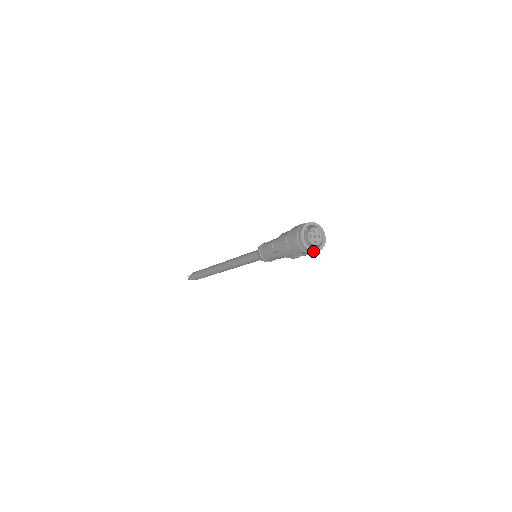
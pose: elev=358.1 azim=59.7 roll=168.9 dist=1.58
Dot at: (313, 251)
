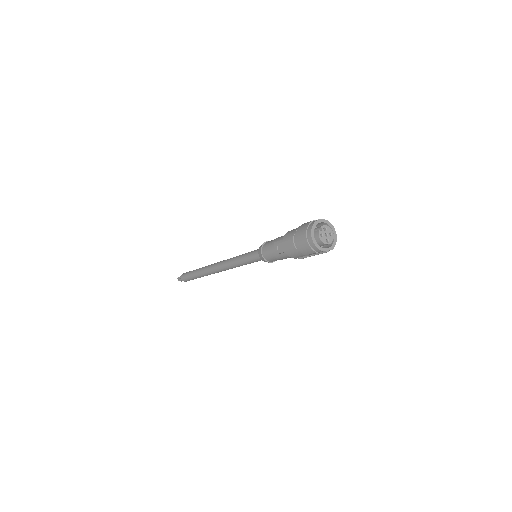
Dot at: (325, 251)
